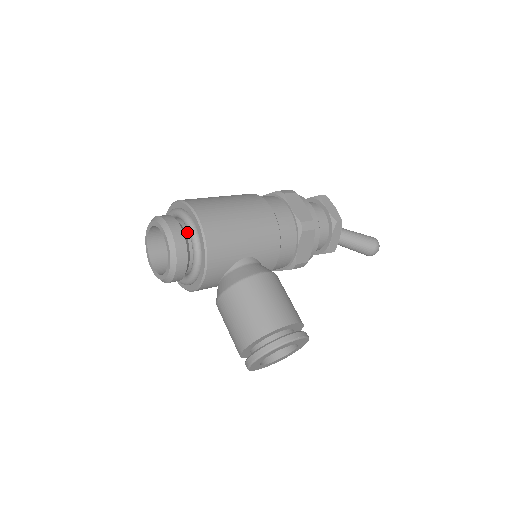
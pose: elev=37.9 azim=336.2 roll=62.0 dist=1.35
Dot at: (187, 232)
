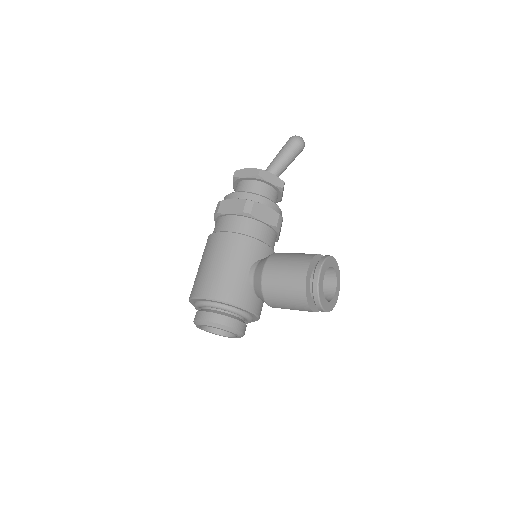
Dot at: (212, 308)
